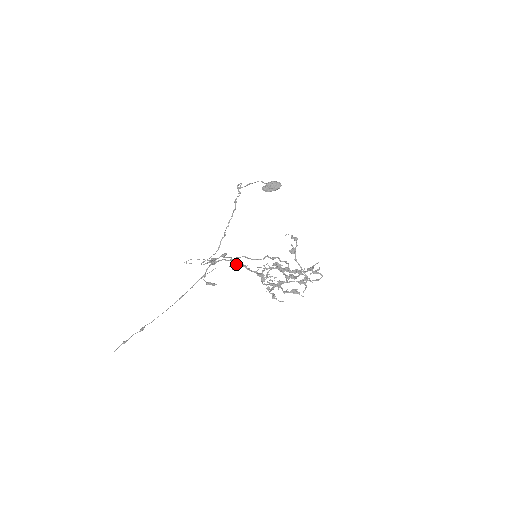
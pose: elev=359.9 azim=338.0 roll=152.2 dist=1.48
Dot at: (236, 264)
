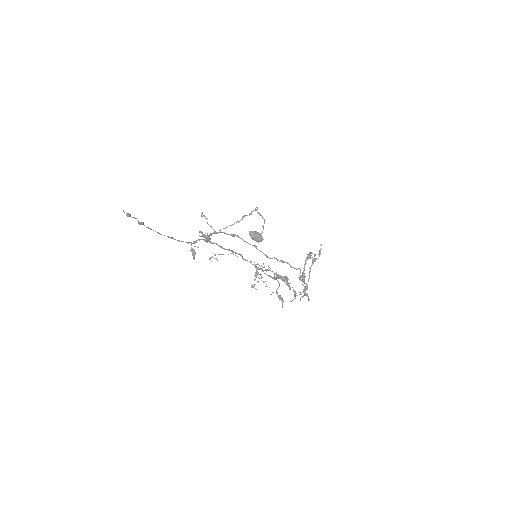
Dot at: occluded
